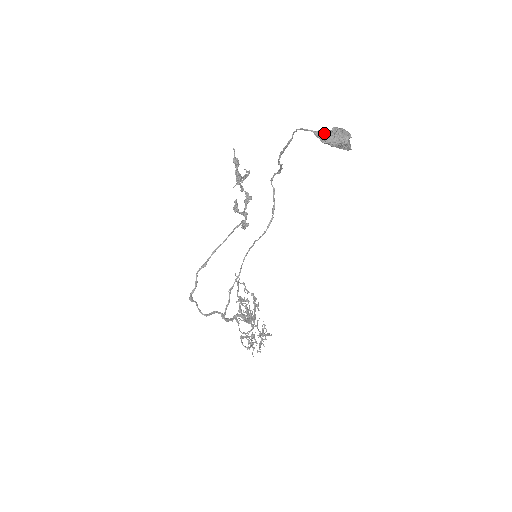
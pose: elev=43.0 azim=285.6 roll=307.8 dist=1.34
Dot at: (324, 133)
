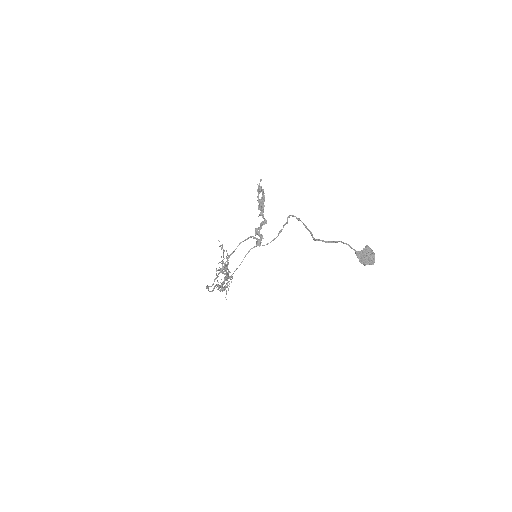
Dot at: (362, 254)
